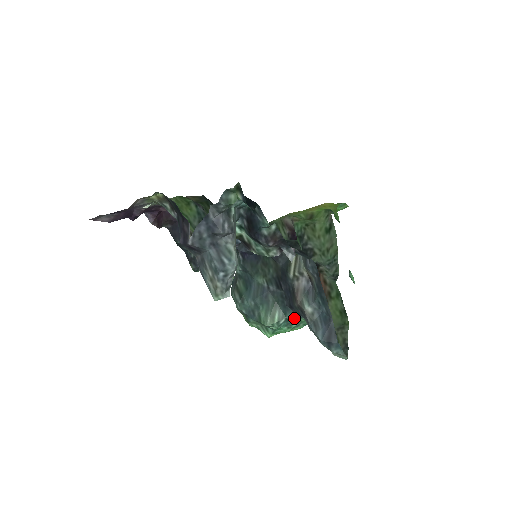
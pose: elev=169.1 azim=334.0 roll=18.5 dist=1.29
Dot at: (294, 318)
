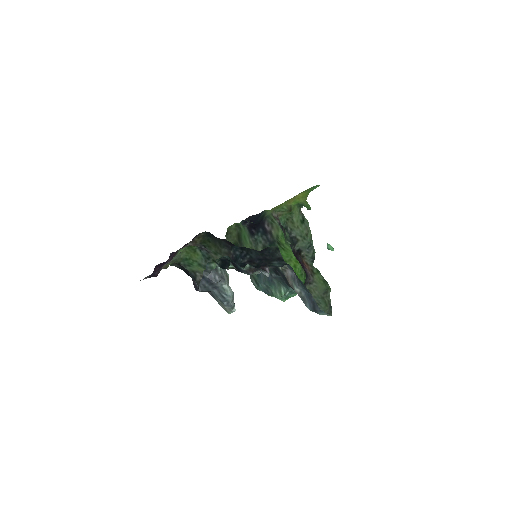
Dot at: occluded
